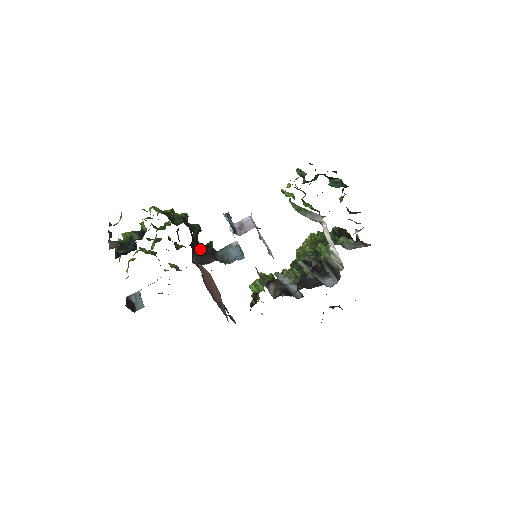
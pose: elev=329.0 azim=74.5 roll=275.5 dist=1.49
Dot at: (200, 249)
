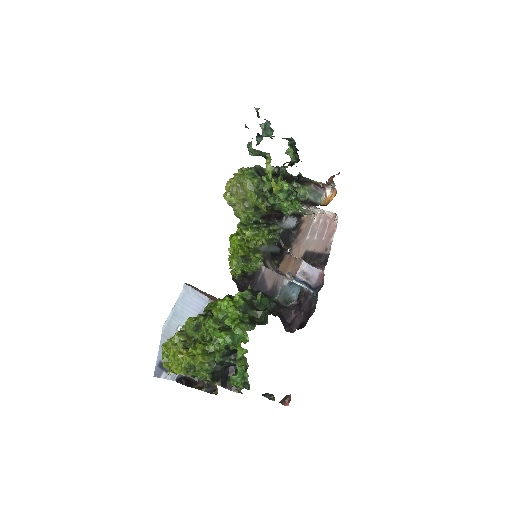
Dot at: occluded
